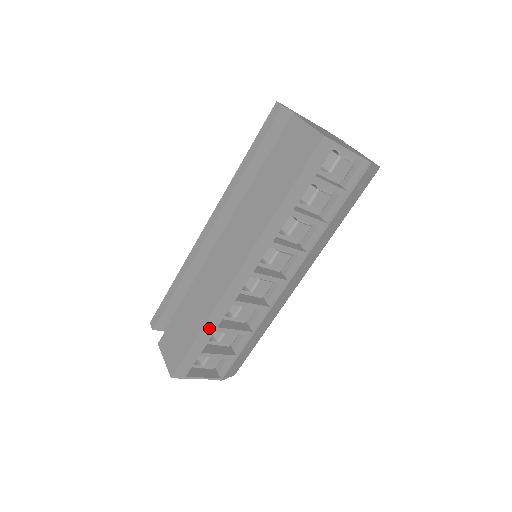
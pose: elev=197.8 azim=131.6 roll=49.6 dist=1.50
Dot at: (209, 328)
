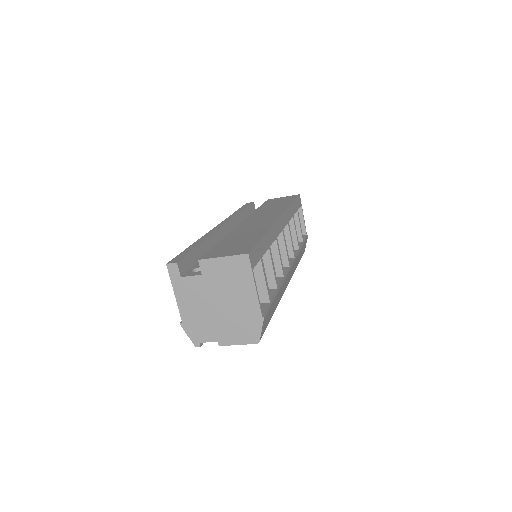
Dot at: (268, 239)
